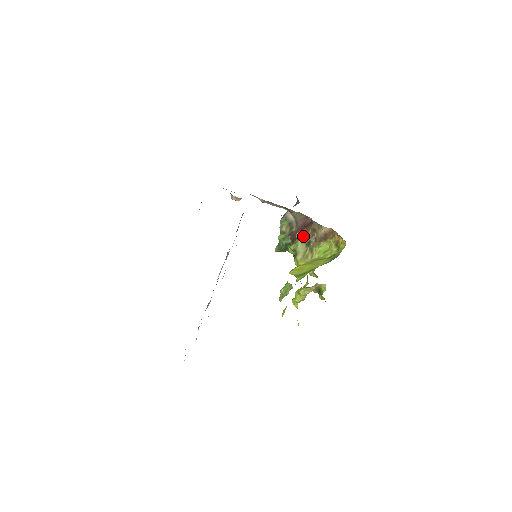
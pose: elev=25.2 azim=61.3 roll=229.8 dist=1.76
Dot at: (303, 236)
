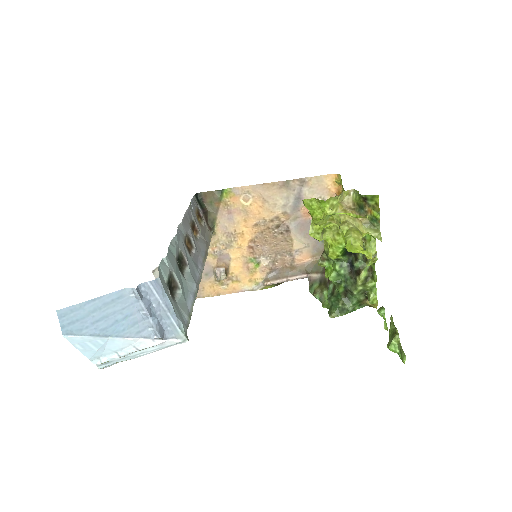
Dot at: occluded
